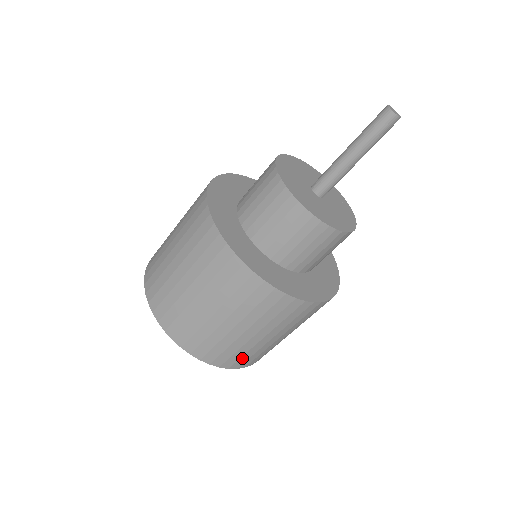
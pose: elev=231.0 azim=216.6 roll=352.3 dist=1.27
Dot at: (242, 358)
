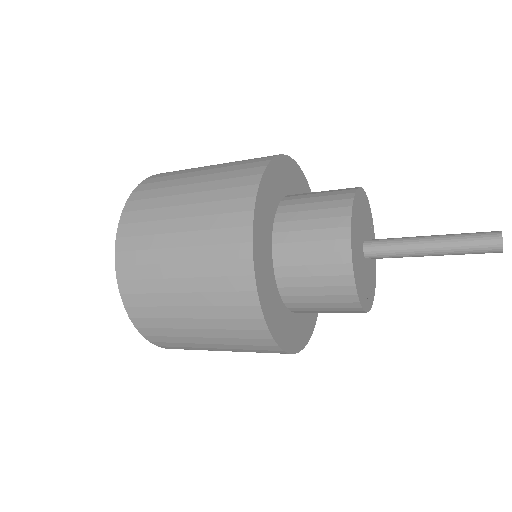
Dot at: occluded
